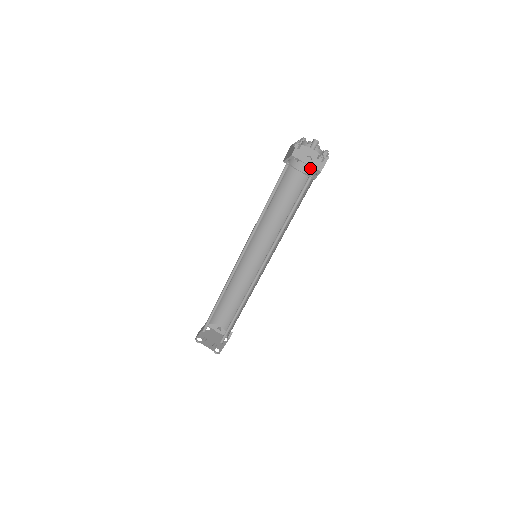
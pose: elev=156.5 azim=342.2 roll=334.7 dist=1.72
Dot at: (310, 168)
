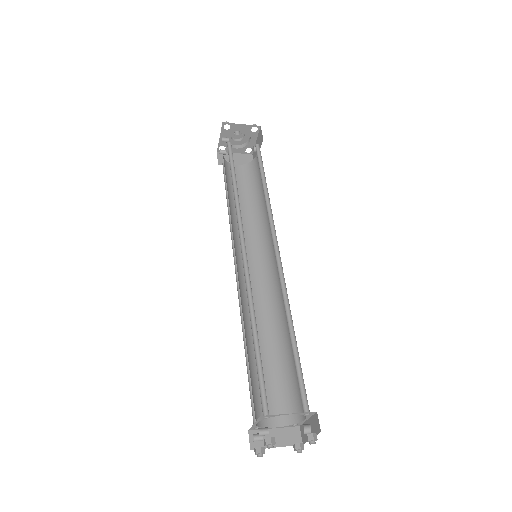
Dot at: occluded
